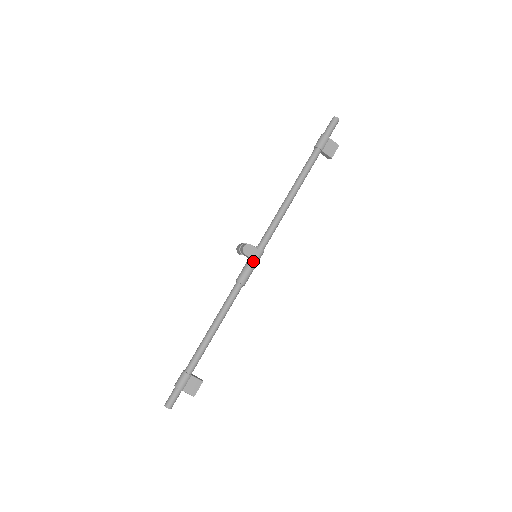
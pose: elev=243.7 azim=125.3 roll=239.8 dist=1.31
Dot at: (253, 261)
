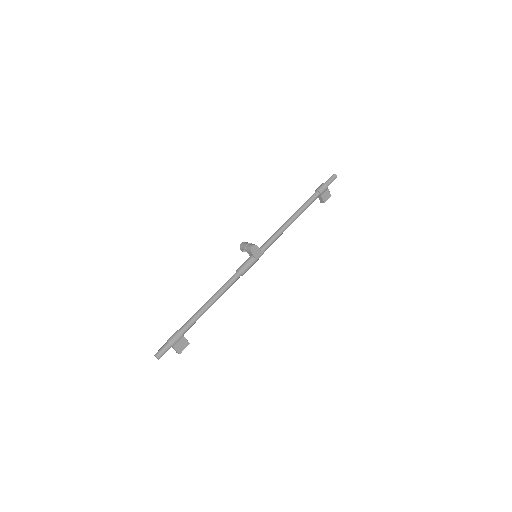
Dot at: (255, 259)
